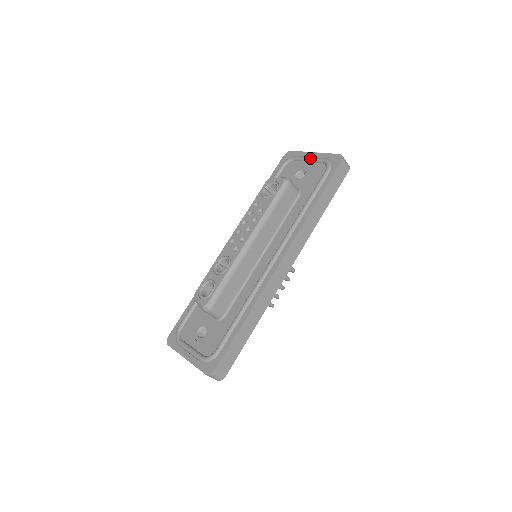
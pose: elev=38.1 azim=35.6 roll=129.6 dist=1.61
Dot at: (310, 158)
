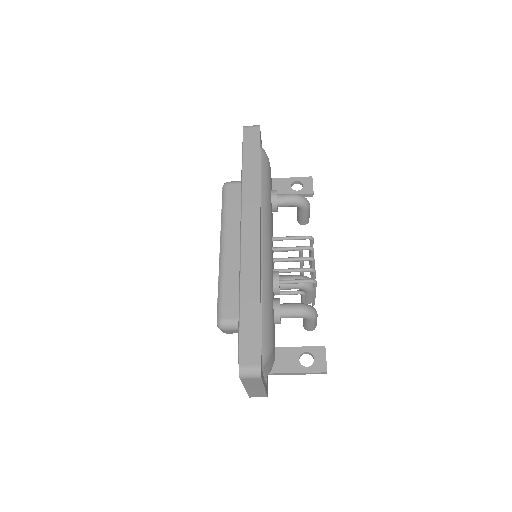
Dot at: occluded
